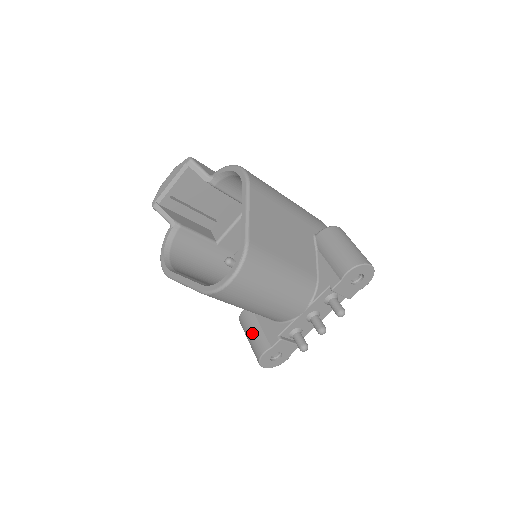
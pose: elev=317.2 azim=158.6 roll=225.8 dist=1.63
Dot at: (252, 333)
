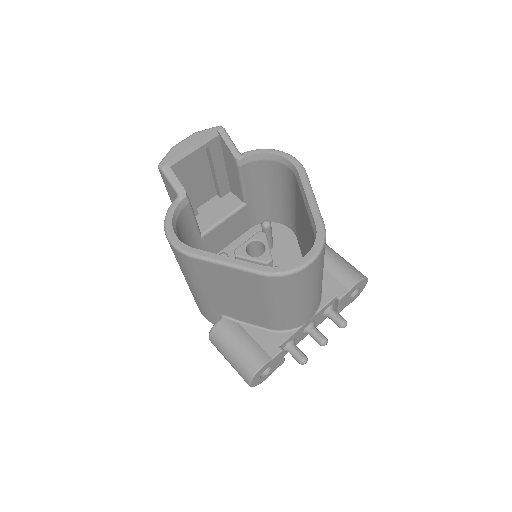
Dot at: (241, 344)
